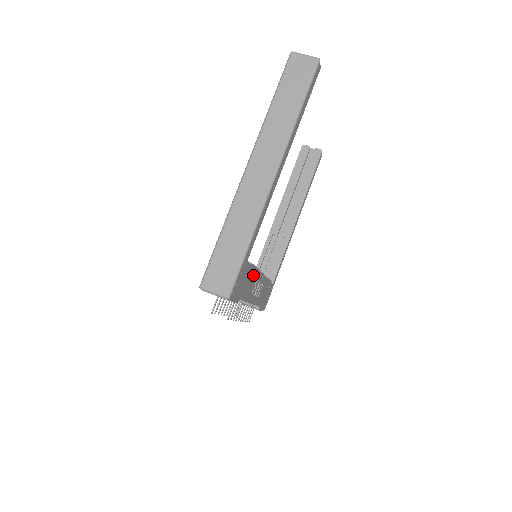
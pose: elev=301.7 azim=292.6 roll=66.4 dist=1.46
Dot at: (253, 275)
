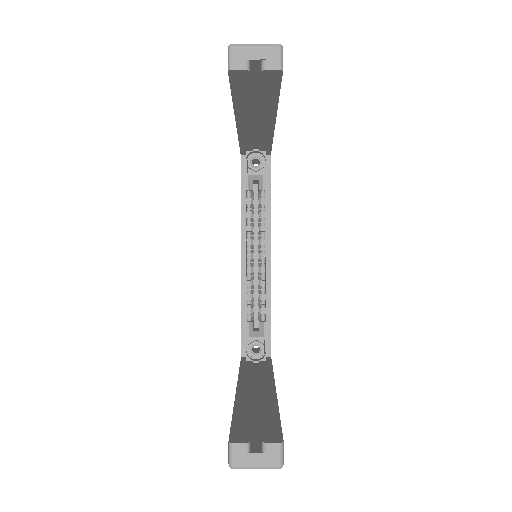
Dot at: occluded
